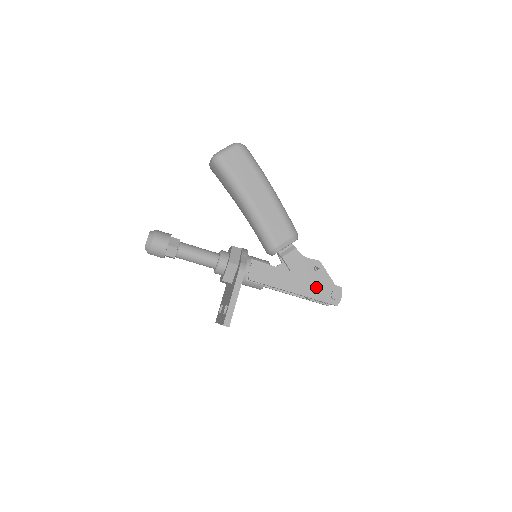
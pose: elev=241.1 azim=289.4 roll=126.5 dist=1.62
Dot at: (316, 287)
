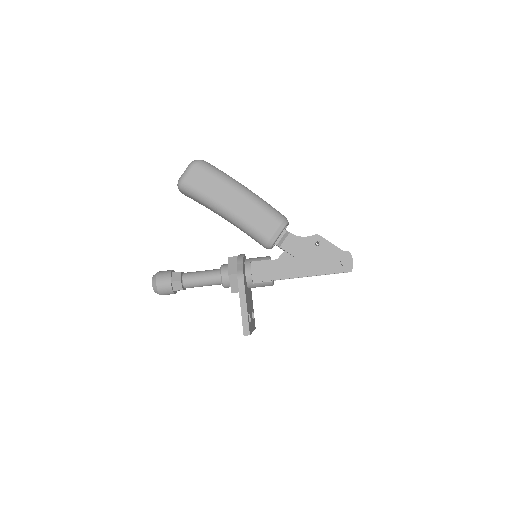
Dot at: (323, 262)
